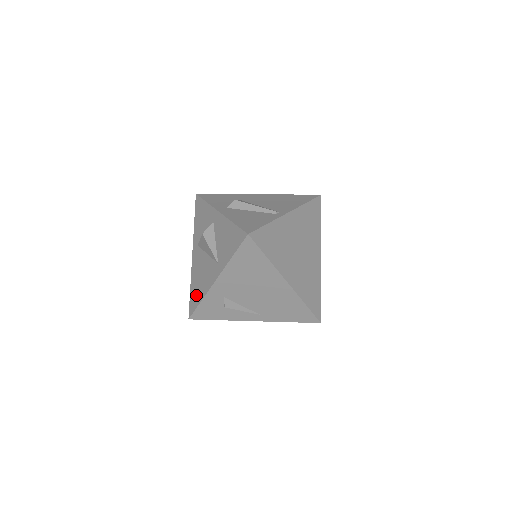
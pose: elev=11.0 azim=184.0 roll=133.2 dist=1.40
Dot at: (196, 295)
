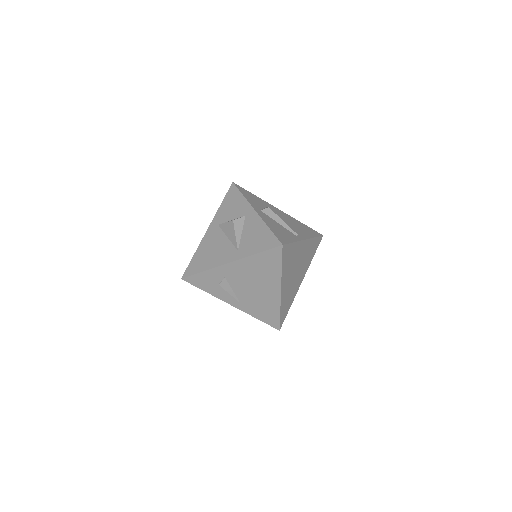
Dot at: (200, 264)
